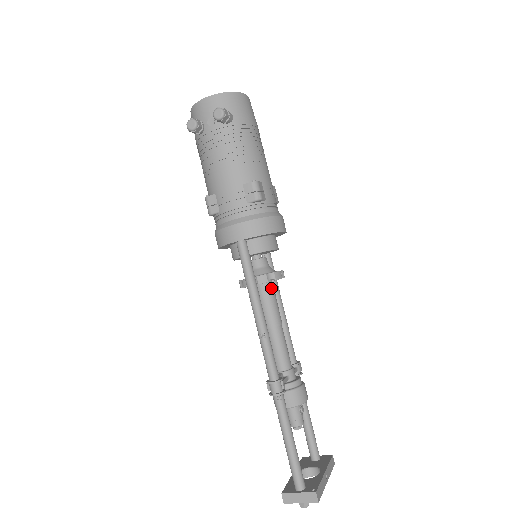
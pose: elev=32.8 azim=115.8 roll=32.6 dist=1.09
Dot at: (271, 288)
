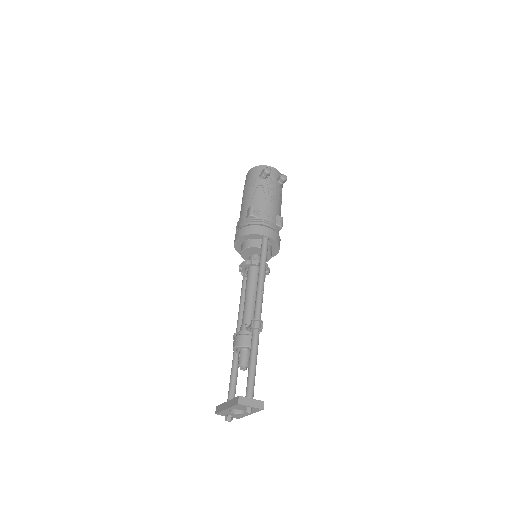
Dot at: occluded
